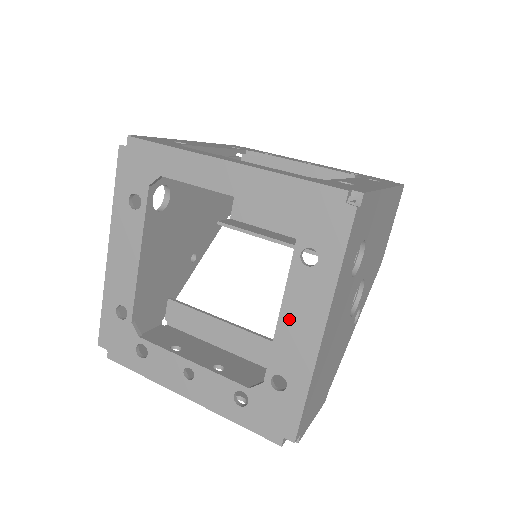
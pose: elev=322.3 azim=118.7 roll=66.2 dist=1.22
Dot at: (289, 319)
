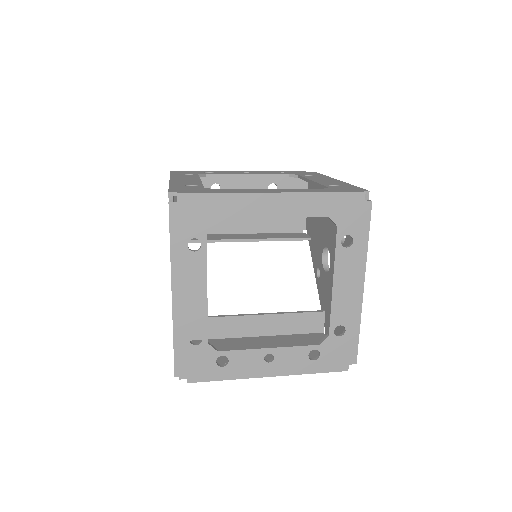
Dot at: (340, 286)
